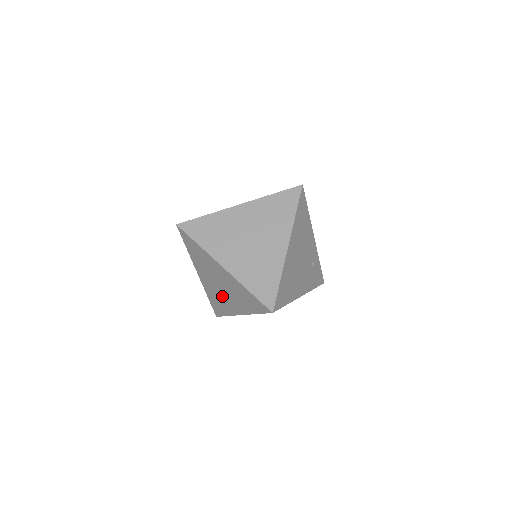
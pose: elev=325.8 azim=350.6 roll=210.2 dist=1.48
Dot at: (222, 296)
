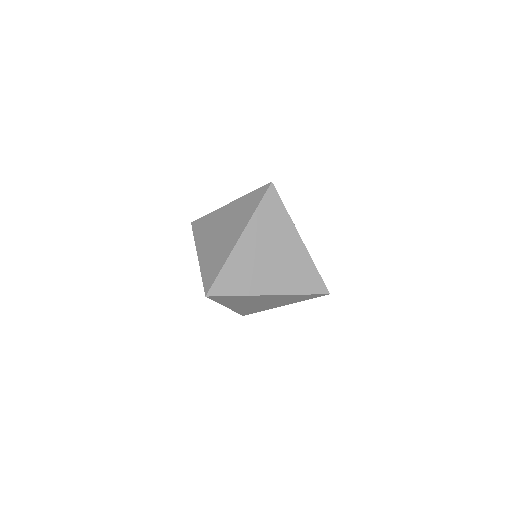
Dot at: (260, 306)
